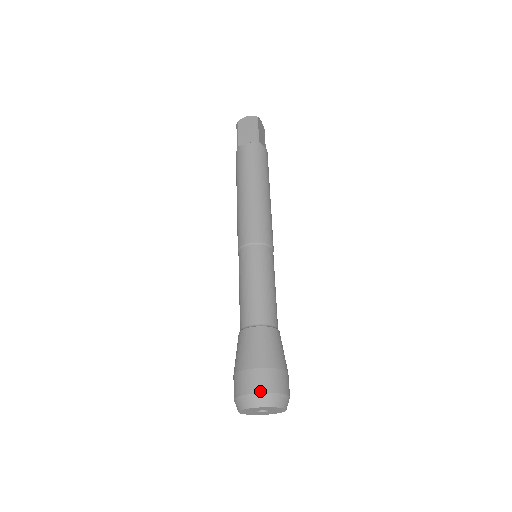
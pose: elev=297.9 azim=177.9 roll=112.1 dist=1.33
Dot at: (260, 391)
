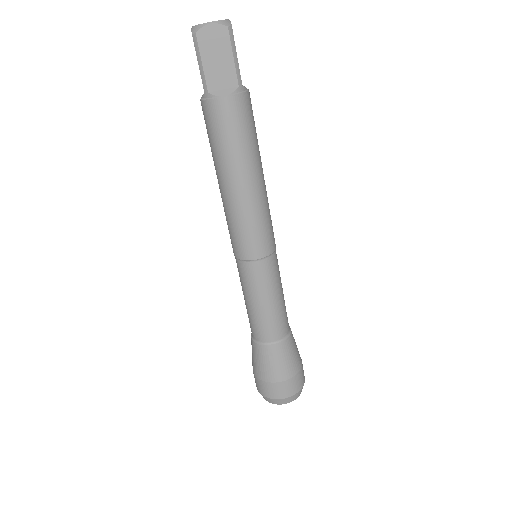
Dot at: (291, 395)
